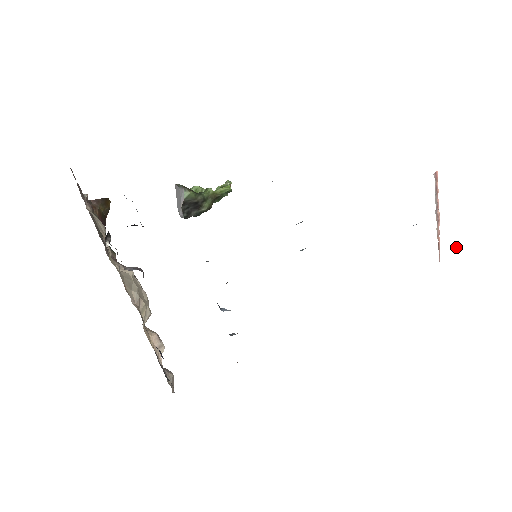
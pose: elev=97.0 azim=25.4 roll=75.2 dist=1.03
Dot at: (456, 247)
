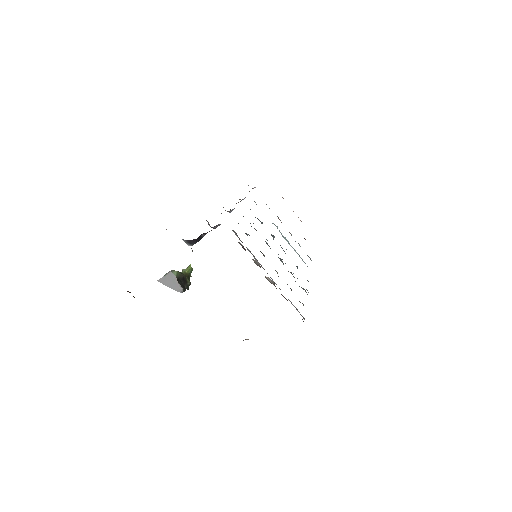
Dot at: occluded
